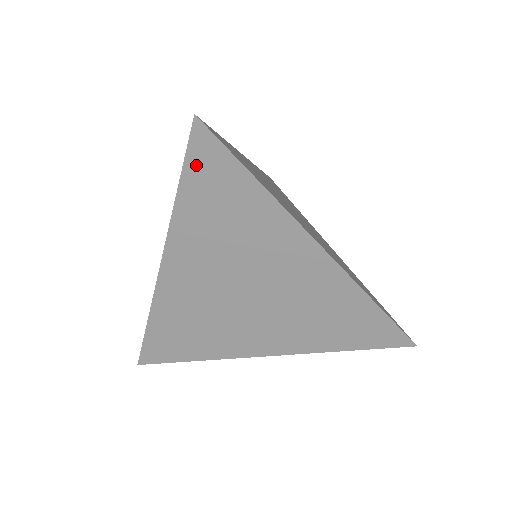
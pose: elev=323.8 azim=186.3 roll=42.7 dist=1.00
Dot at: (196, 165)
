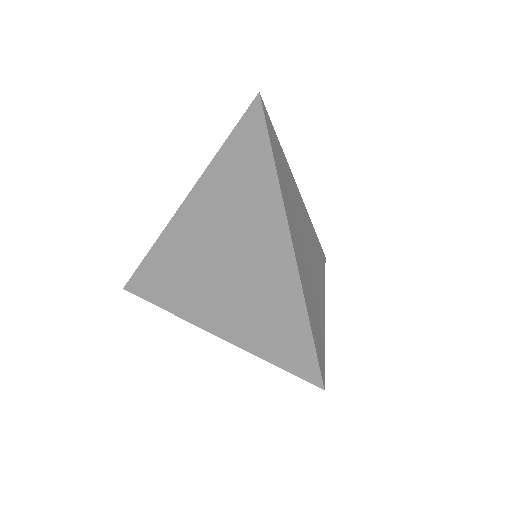
Dot at: (243, 129)
